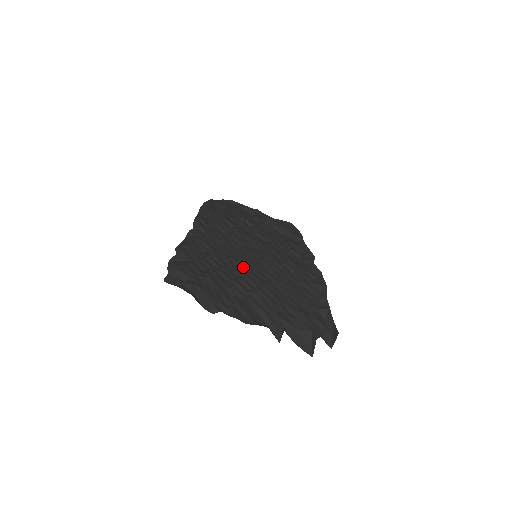
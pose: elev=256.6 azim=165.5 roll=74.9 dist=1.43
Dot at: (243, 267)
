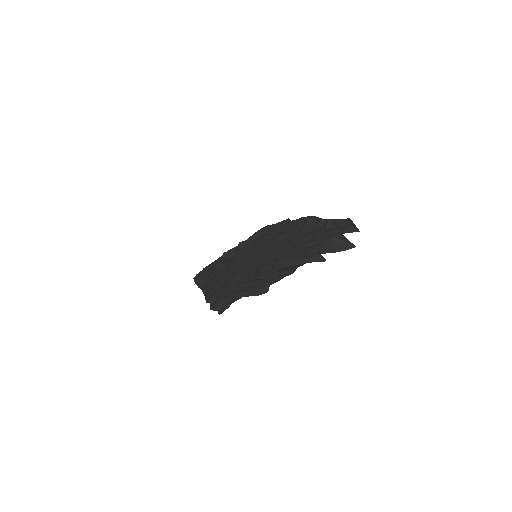
Dot at: (255, 265)
